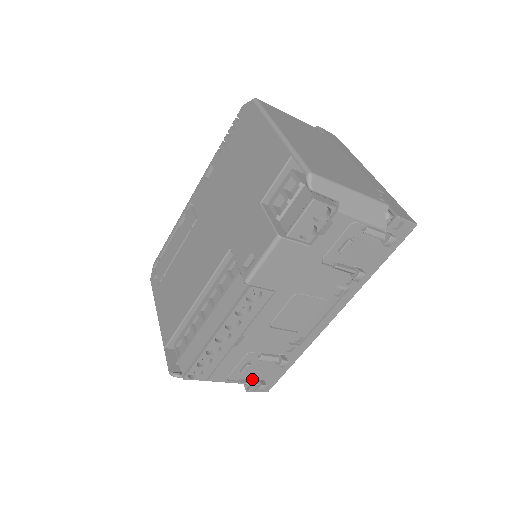
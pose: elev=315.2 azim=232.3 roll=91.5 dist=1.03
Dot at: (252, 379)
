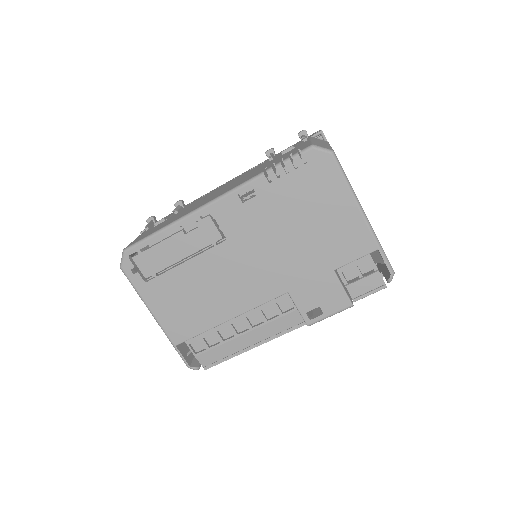
Dot at: occluded
